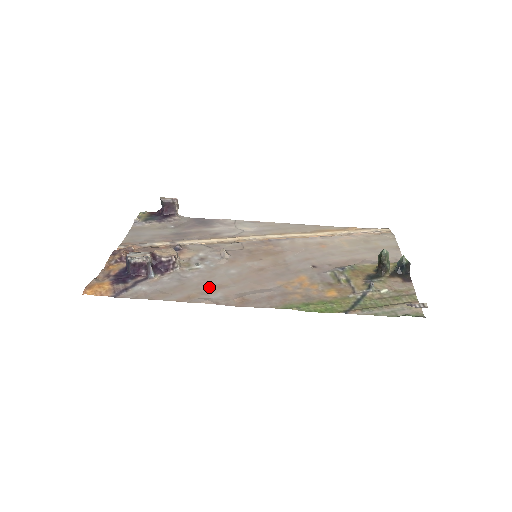
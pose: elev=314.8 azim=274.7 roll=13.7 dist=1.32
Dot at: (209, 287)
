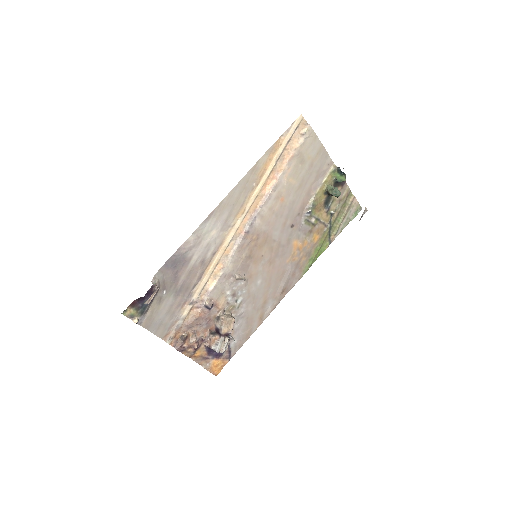
Dot at: (261, 304)
